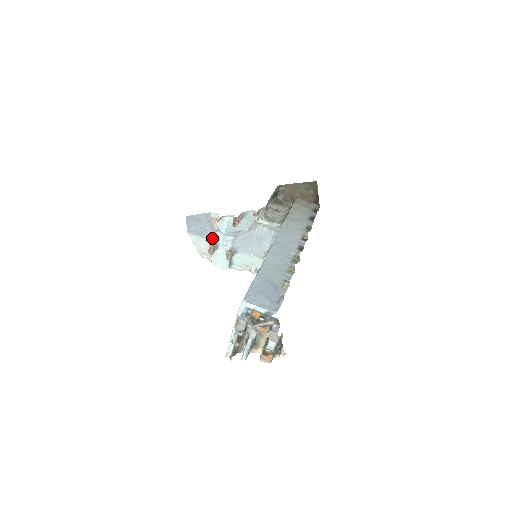
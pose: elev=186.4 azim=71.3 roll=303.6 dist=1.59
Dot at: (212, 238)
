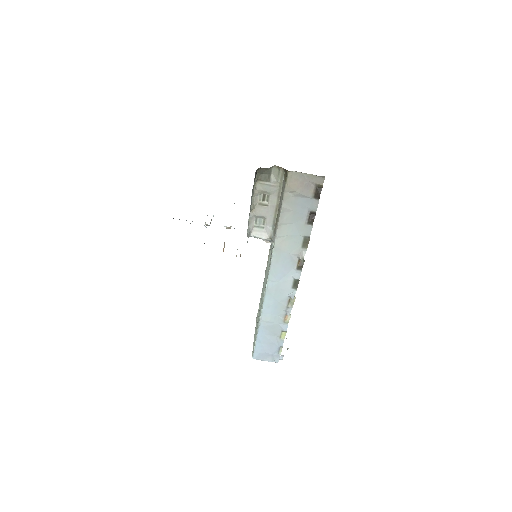
Dot at: occluded
